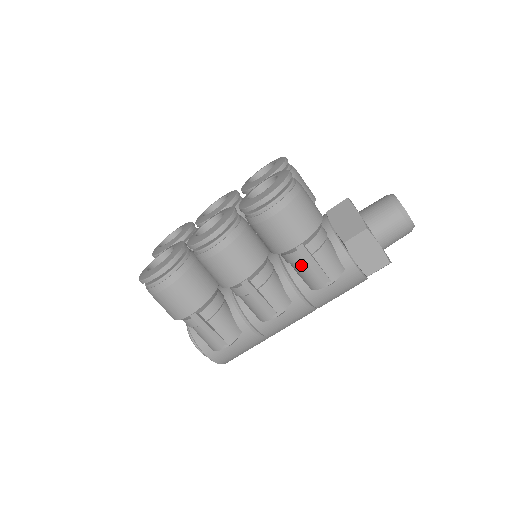
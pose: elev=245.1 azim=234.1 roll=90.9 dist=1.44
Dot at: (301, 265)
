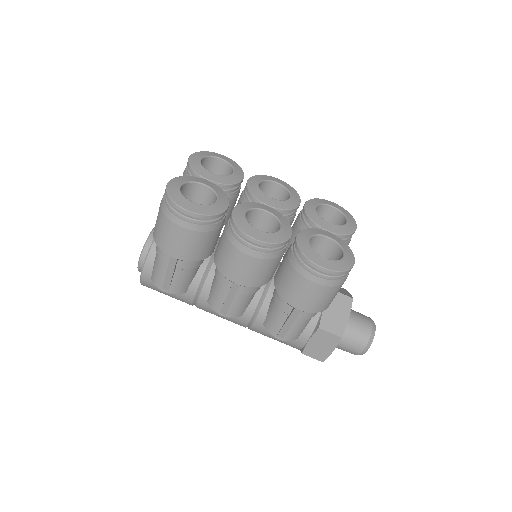
Dot at: (281, 313)
